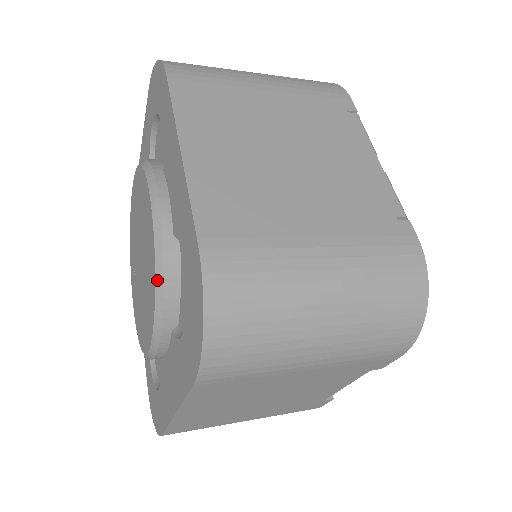
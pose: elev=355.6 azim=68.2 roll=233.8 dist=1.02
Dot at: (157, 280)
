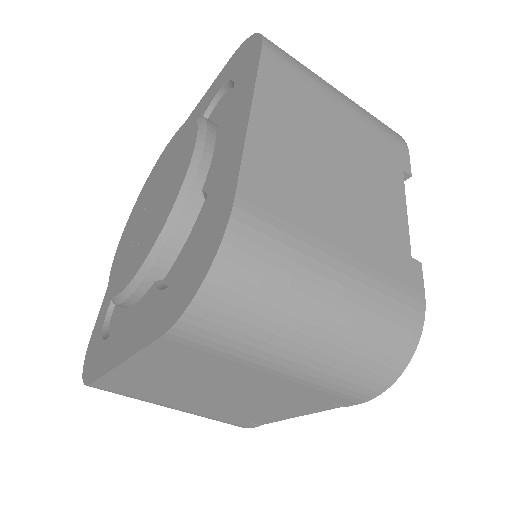
Dot at: (194, 118)
